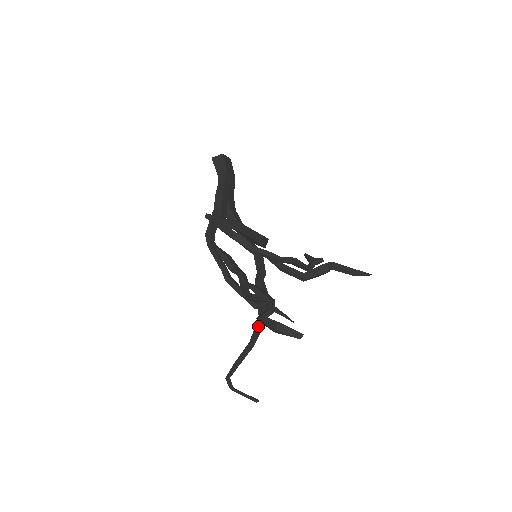
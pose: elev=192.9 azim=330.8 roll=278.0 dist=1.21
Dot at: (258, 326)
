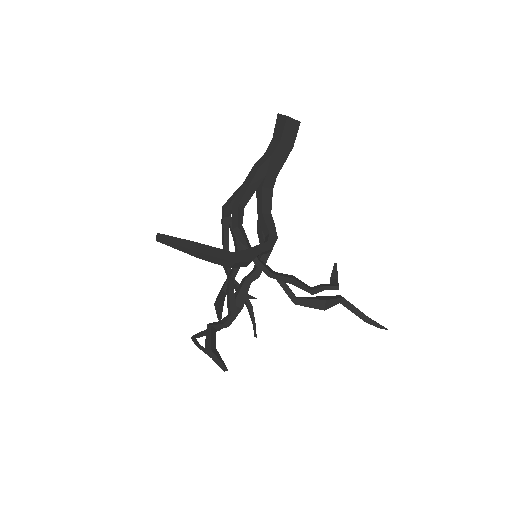
Dot at: occluded
